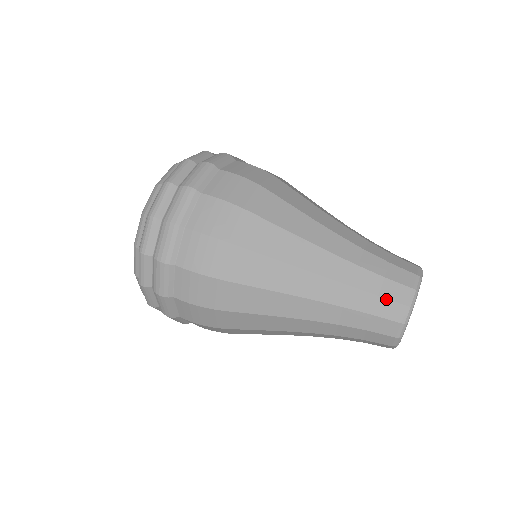
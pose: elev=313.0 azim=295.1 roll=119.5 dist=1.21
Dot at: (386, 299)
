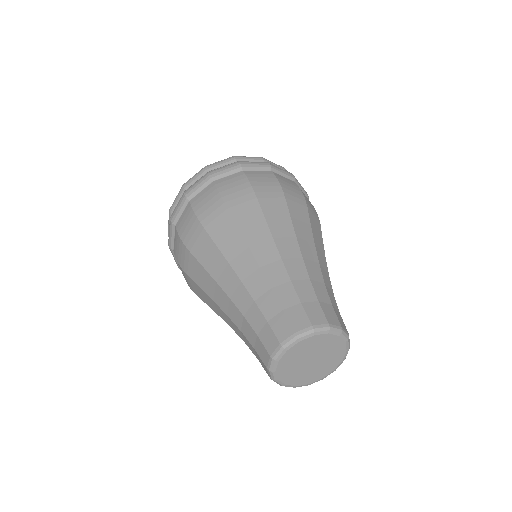
Dot at: (257, 354)
